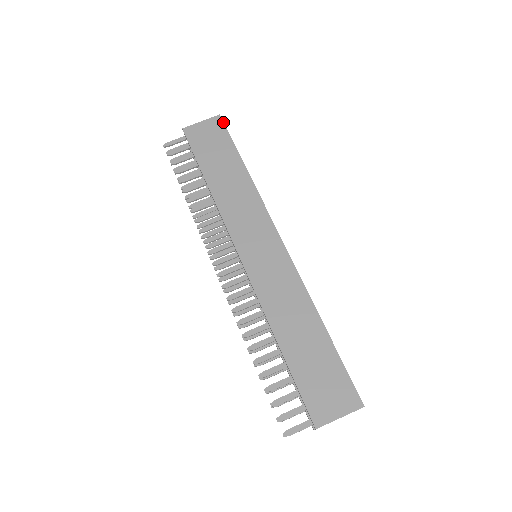
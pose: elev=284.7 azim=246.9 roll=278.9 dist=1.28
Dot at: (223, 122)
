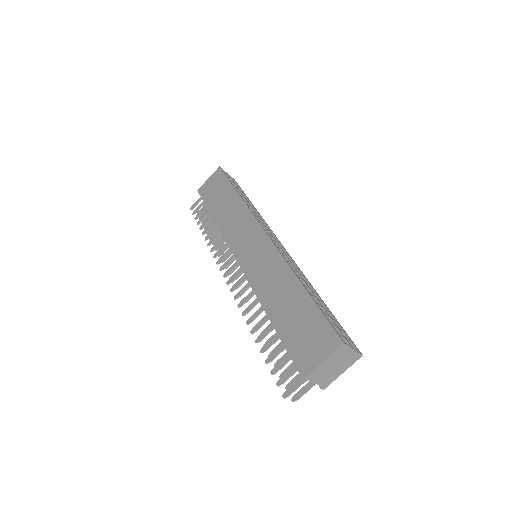
Dot at: (222, 170)
